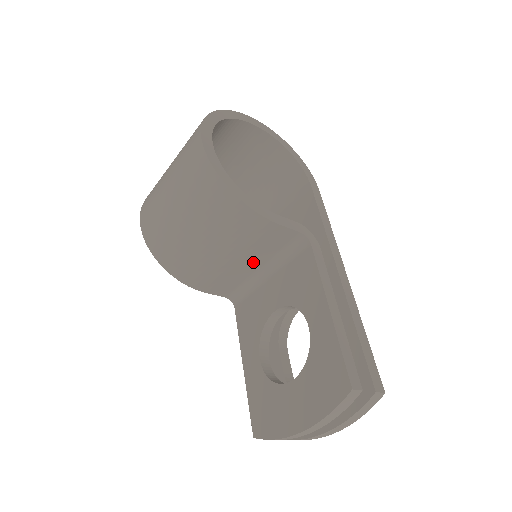
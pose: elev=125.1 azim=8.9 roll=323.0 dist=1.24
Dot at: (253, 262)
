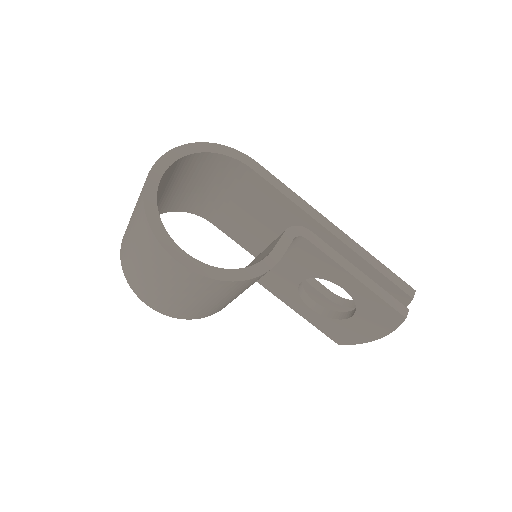
Dot at: occluded
